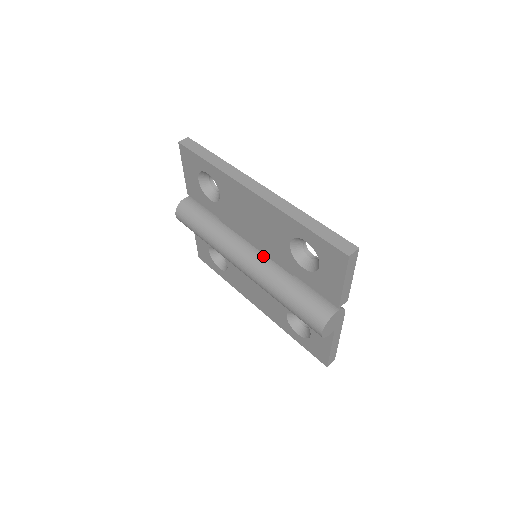
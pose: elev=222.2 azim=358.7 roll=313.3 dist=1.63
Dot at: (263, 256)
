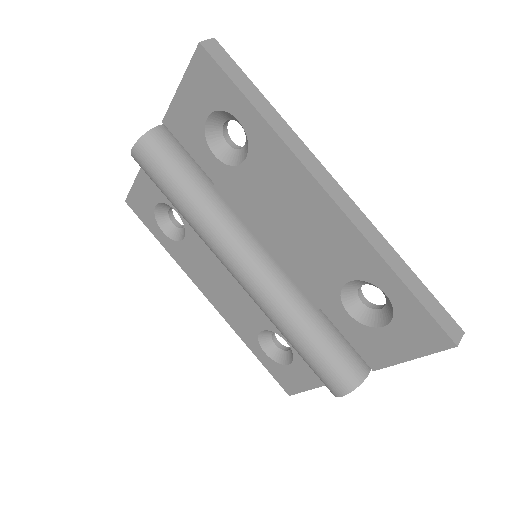
Dot at: (279, 268)
